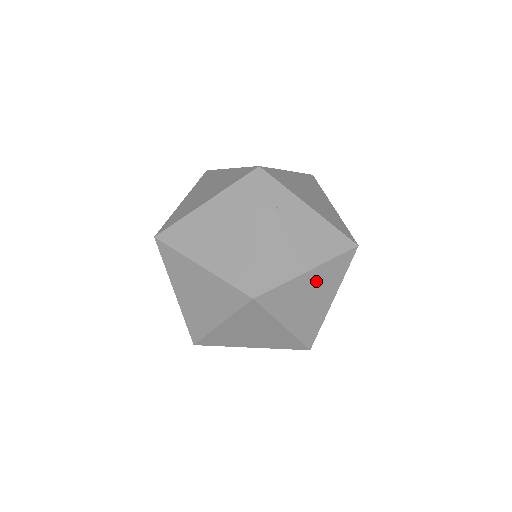
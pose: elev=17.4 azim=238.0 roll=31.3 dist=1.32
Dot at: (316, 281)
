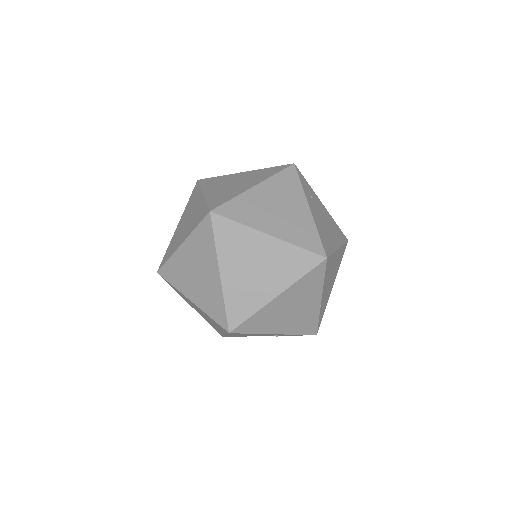
Dot at: (336, 261)
